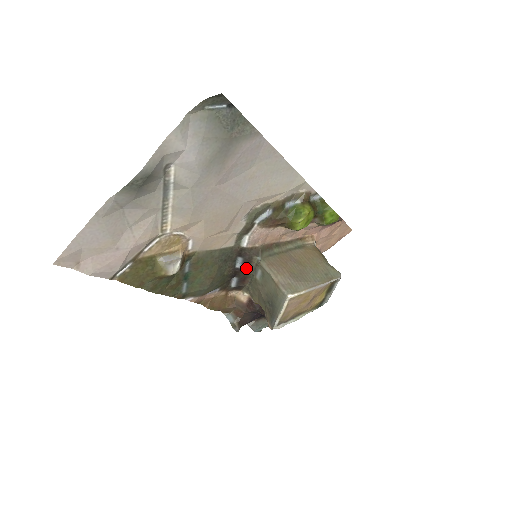
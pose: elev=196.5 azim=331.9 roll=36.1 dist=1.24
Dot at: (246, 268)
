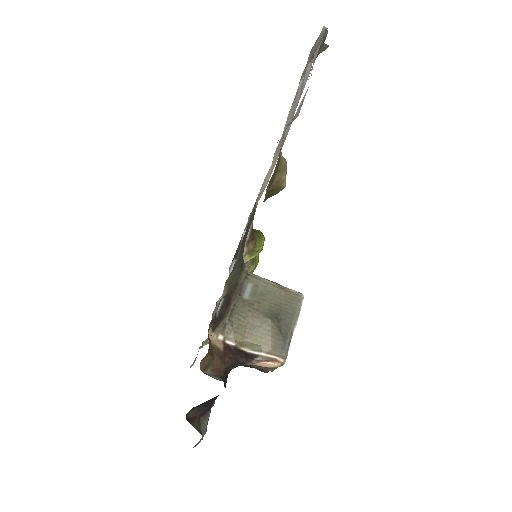
Dot at: occluded
